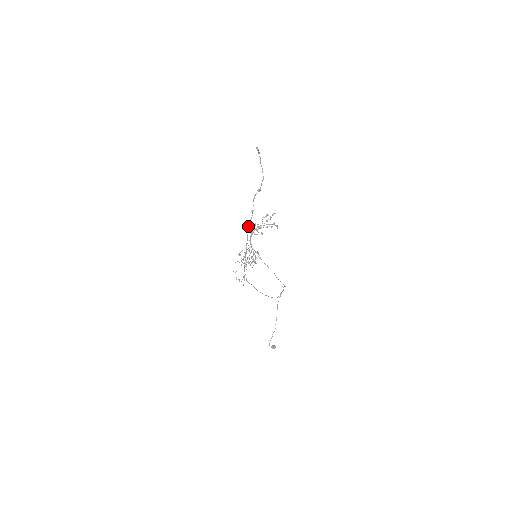
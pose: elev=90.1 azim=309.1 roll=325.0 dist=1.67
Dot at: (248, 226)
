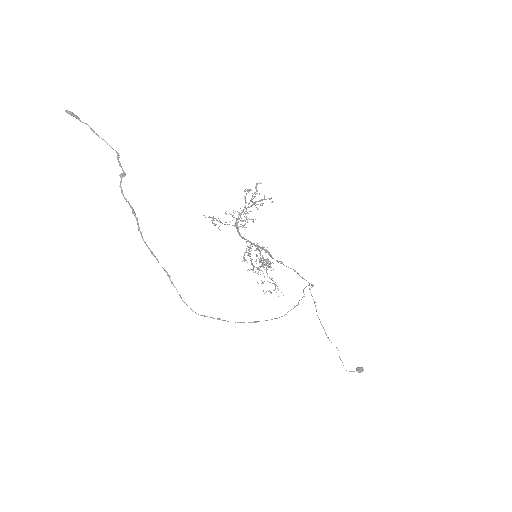
Dot at: (142, 237)
